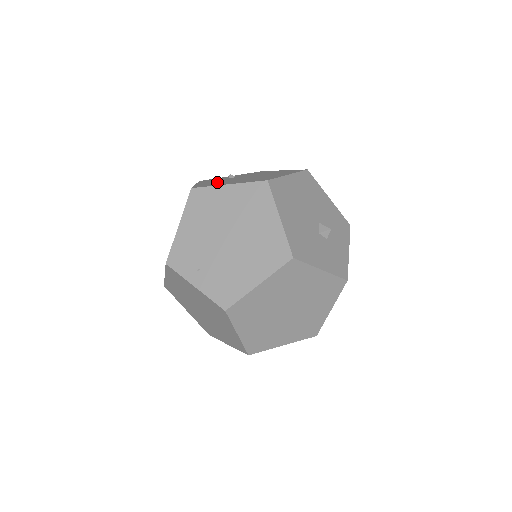
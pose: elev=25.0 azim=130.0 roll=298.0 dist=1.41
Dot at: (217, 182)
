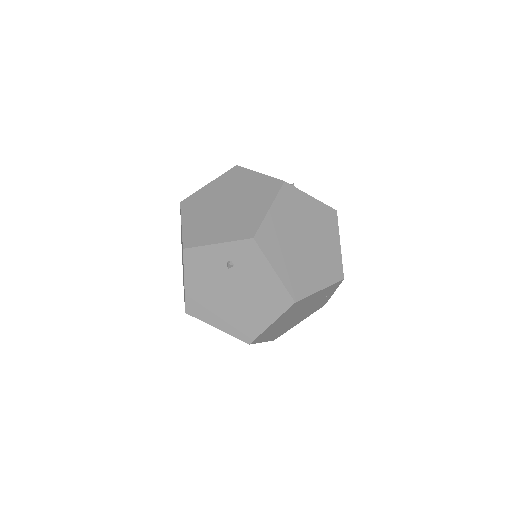
Dot at: occluded
